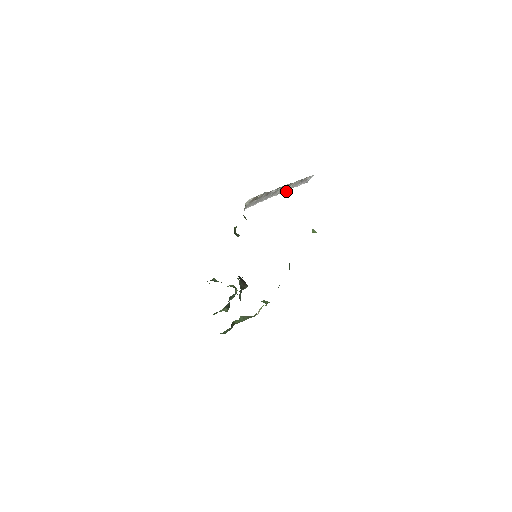
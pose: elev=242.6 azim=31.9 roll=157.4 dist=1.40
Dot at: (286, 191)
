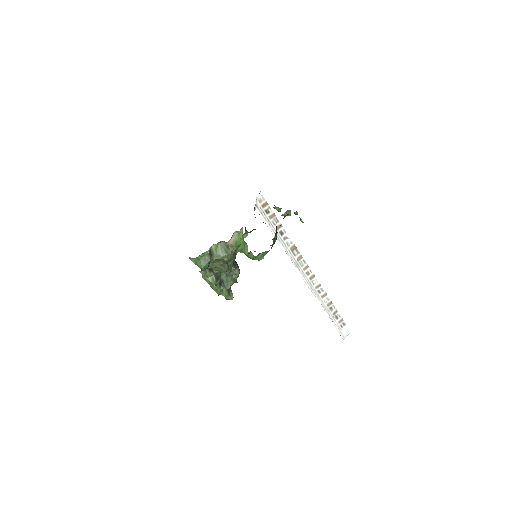
Dot at: (309, 287)
